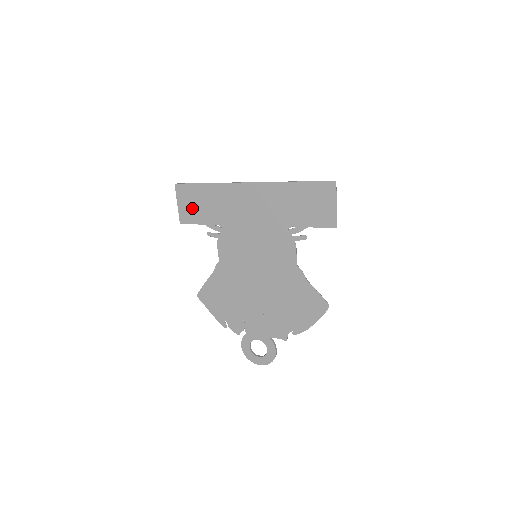
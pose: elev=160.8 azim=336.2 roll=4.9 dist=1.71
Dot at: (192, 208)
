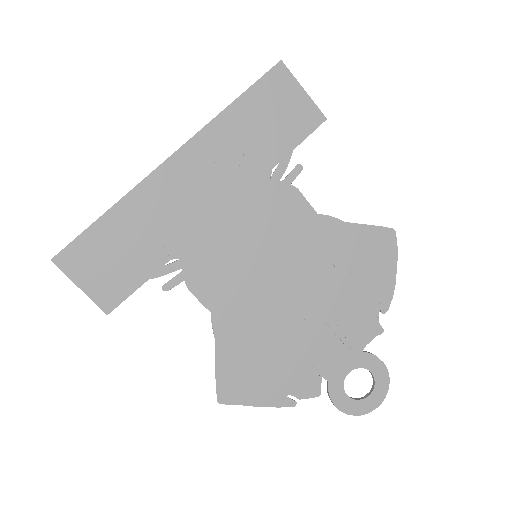
Dot at: (109, 272)
